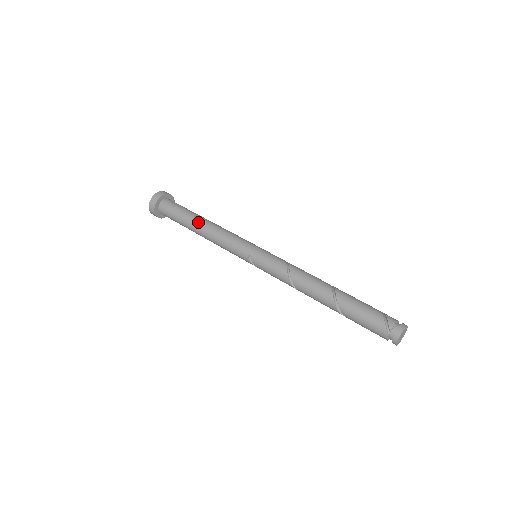
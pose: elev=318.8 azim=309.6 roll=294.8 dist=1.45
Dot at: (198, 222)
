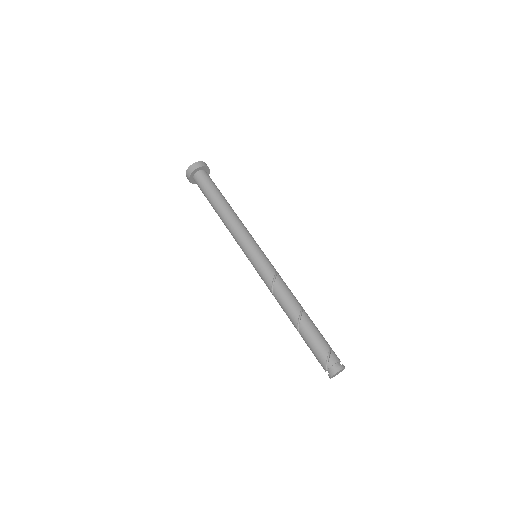
Dot at: (219, 207)
